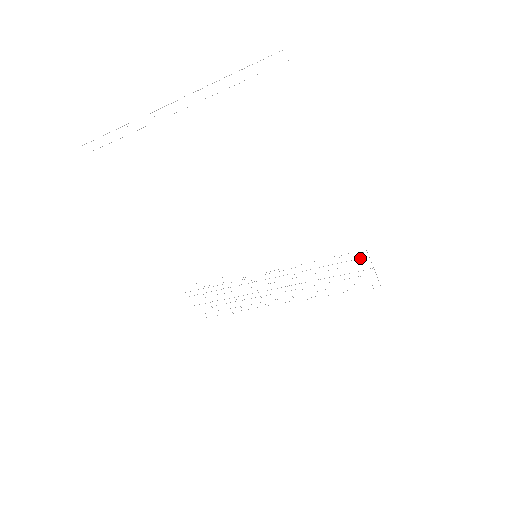
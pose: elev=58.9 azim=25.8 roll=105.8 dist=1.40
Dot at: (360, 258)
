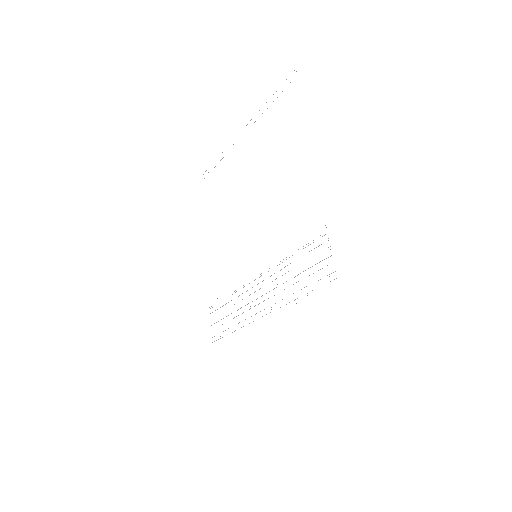
Dot at: occluded
